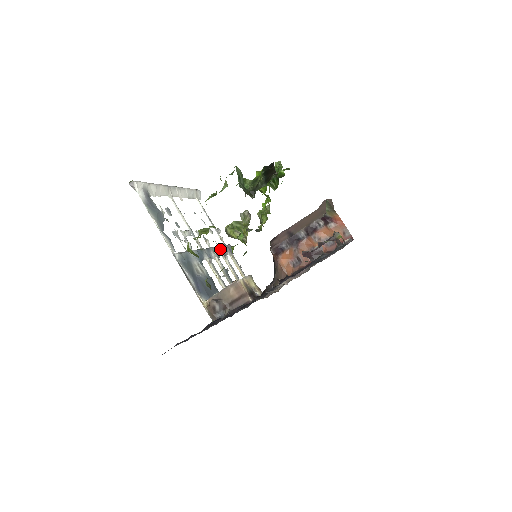
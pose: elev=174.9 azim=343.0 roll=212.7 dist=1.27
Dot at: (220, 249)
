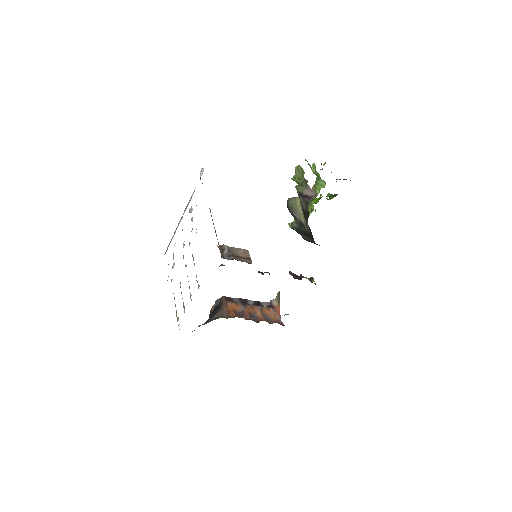
Dot at: occluded
